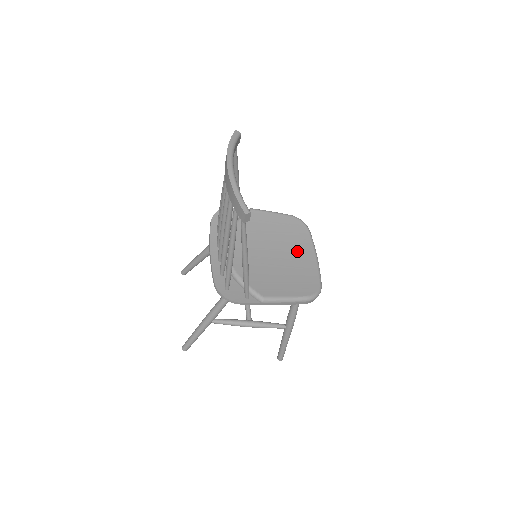
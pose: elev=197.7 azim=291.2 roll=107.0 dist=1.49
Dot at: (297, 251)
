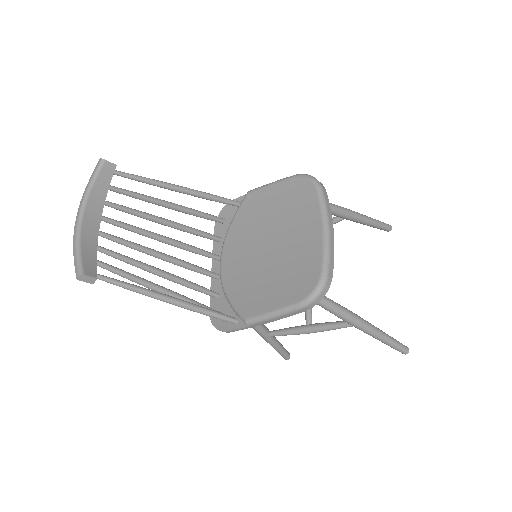
Dot at: (298, 230)
